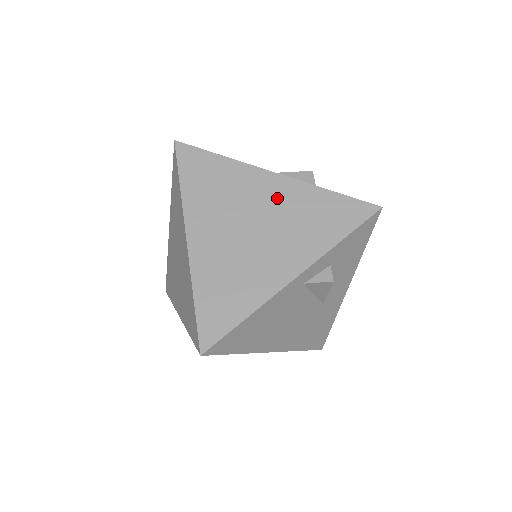
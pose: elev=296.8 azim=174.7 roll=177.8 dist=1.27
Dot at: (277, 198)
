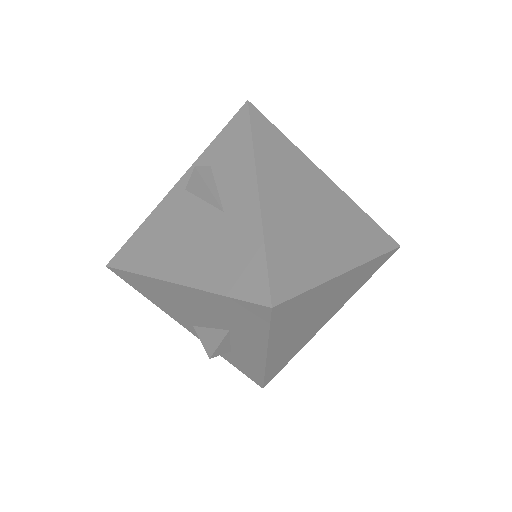
Dot at: occluded
